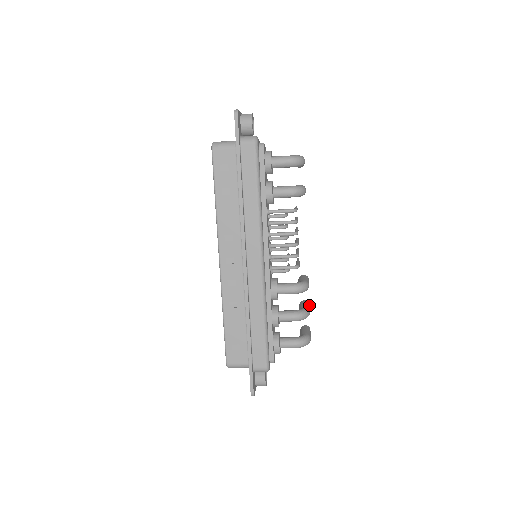
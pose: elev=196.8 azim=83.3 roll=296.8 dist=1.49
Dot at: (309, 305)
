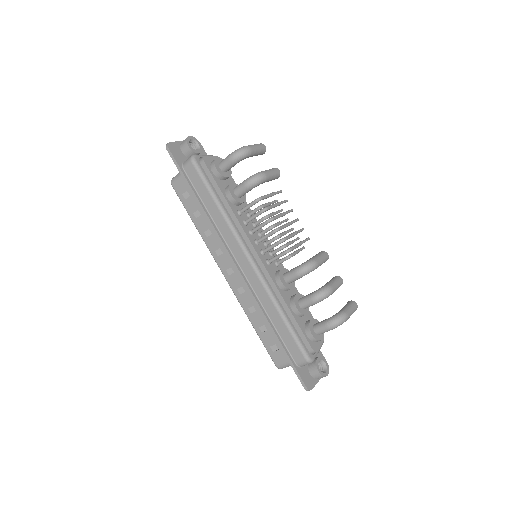
Dot at: (339, 279)
